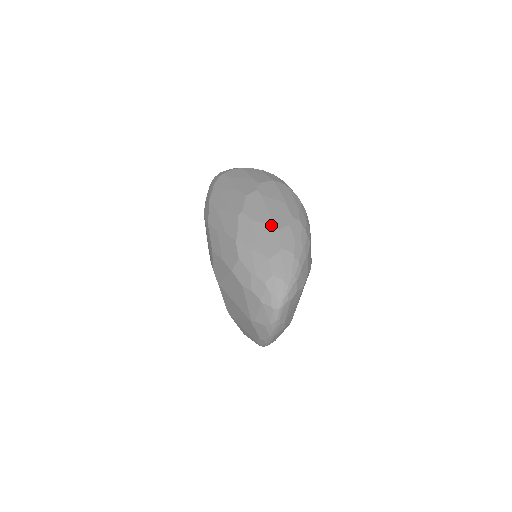
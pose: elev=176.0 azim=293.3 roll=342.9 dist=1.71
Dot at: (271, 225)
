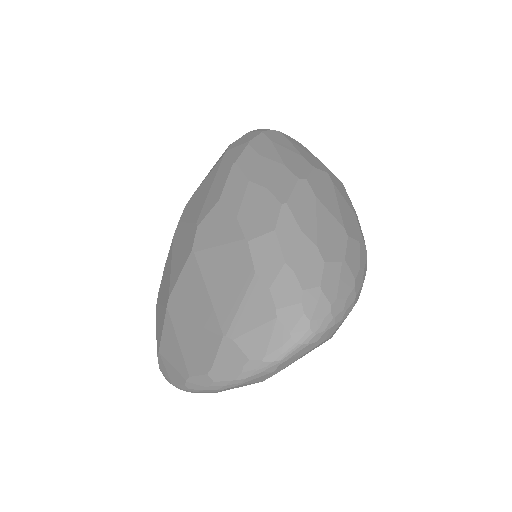
Dot at: (340, 222)
